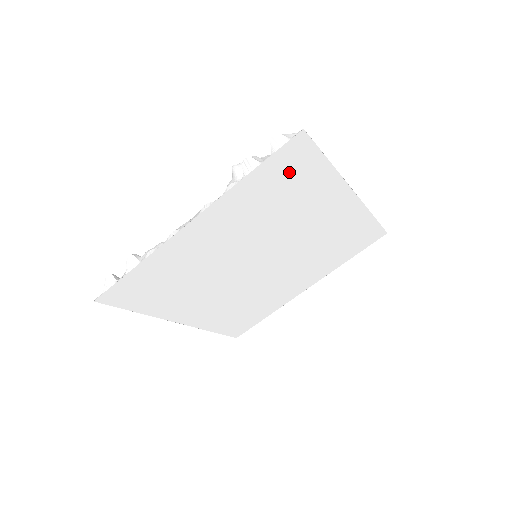
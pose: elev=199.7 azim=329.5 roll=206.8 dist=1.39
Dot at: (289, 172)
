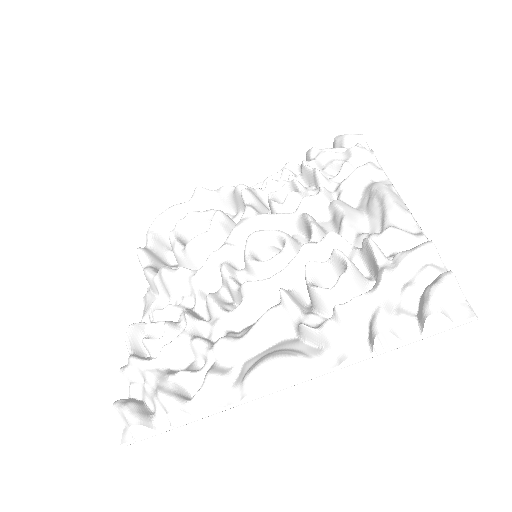
Dot at: occluded
